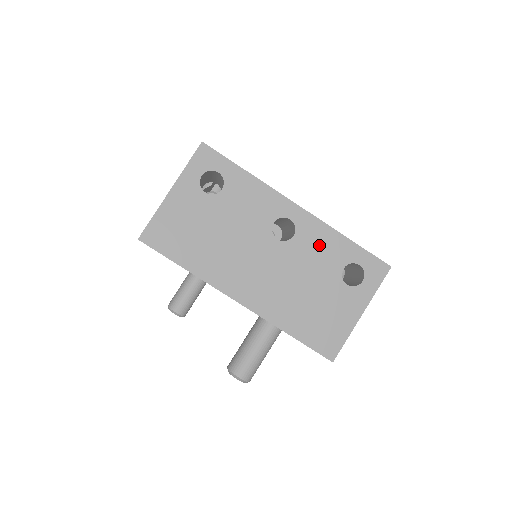
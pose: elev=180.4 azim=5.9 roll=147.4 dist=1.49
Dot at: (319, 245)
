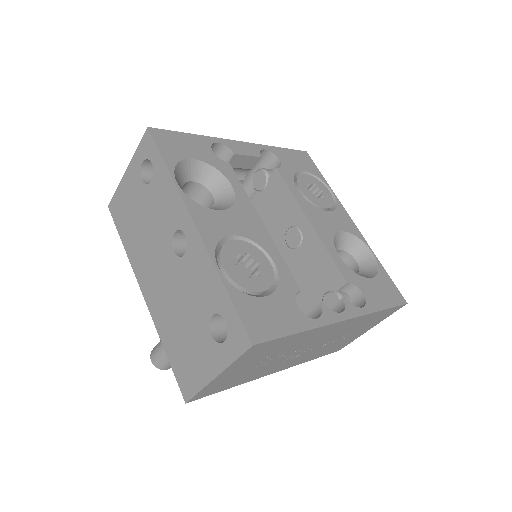
Dot at: (200, 276)
